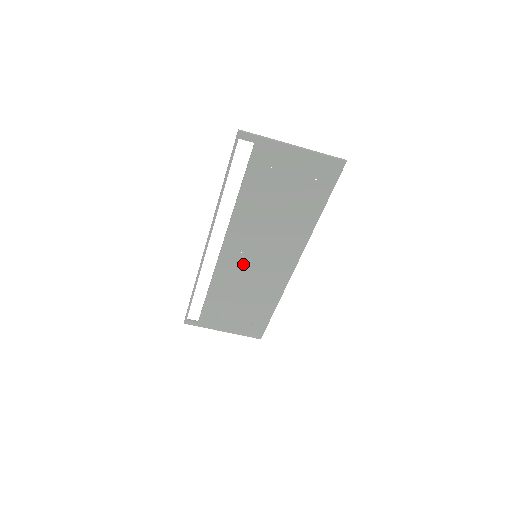
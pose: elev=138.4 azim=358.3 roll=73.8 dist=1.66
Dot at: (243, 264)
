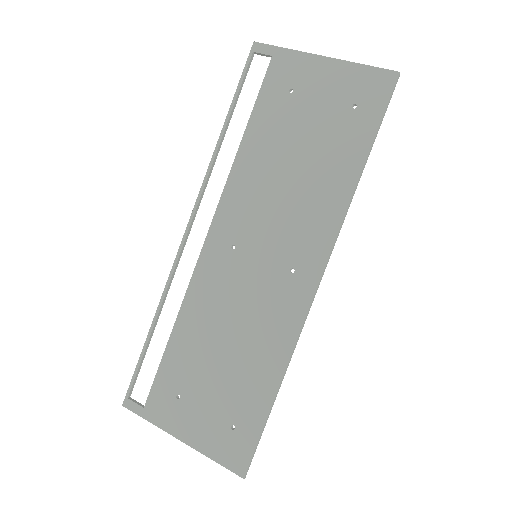
Dot at: (234, 271)
